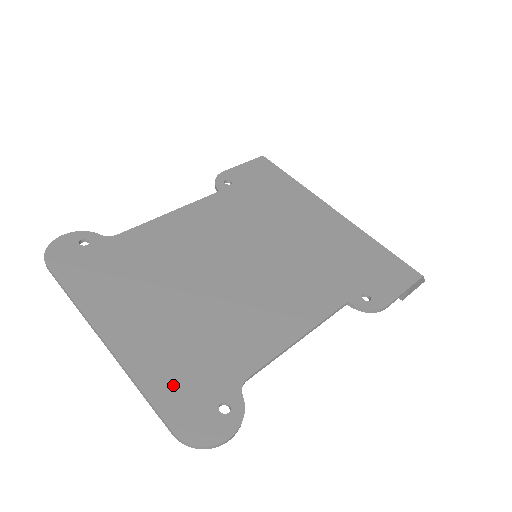
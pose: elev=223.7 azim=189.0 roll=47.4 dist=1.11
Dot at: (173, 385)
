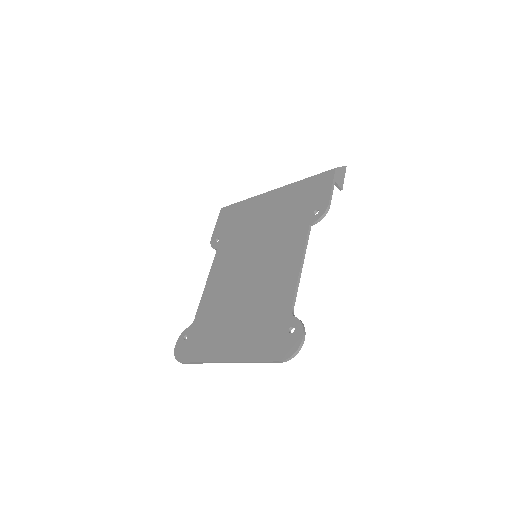
Dot at: (265, 346)
